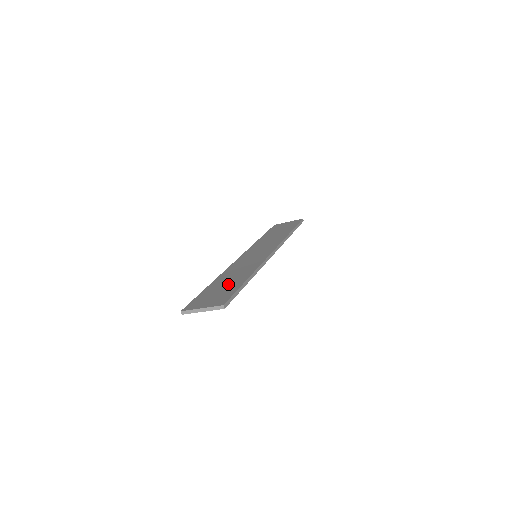
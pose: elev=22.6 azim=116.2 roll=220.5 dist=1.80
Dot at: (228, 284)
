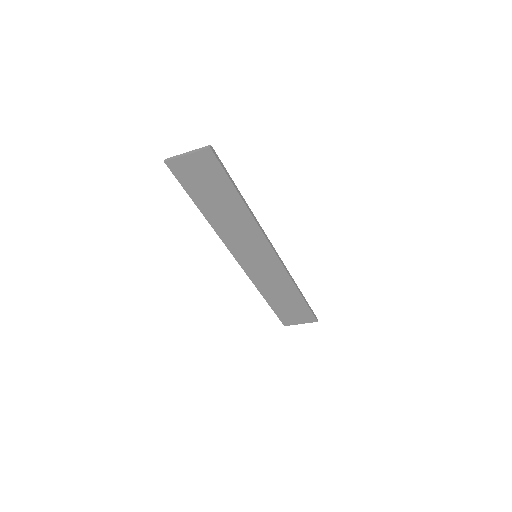
Dot at: (220, 194)
